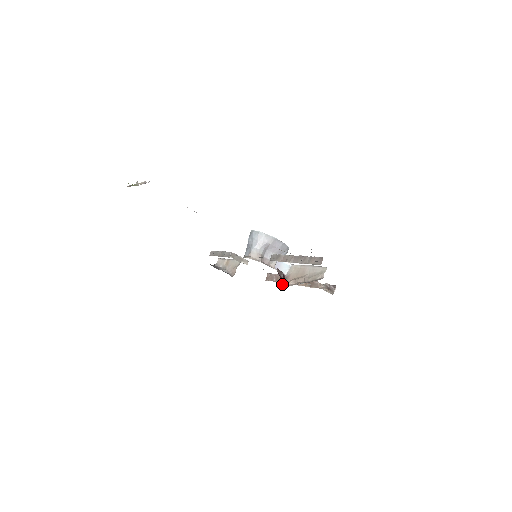
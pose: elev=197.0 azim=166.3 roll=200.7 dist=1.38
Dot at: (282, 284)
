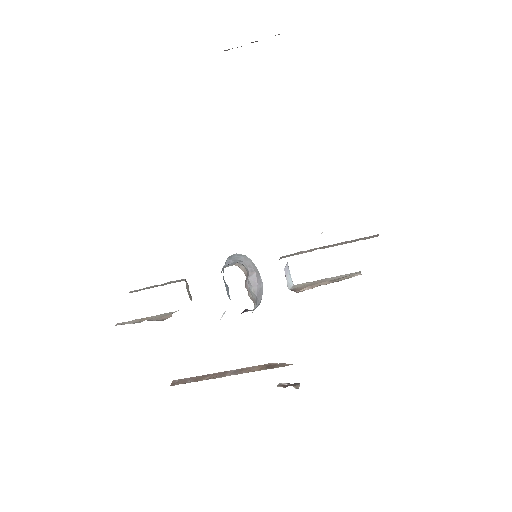
Dot at: occluded
